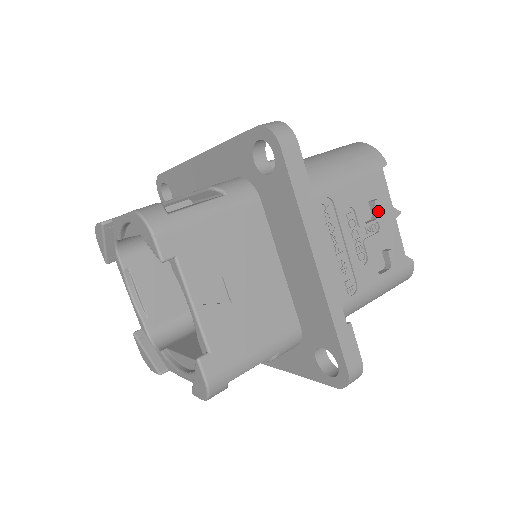
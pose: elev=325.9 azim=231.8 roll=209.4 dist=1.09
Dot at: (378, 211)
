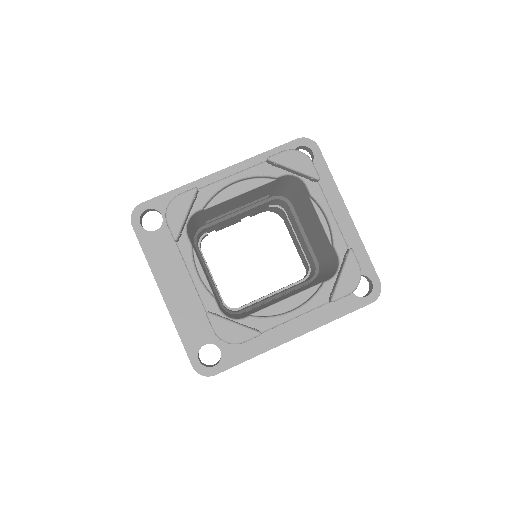
Dot at: occluded
